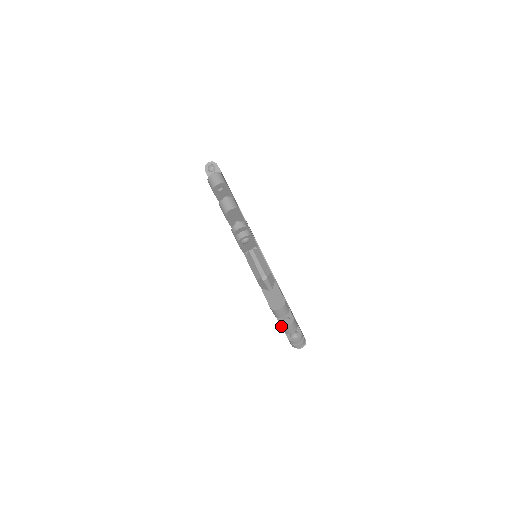
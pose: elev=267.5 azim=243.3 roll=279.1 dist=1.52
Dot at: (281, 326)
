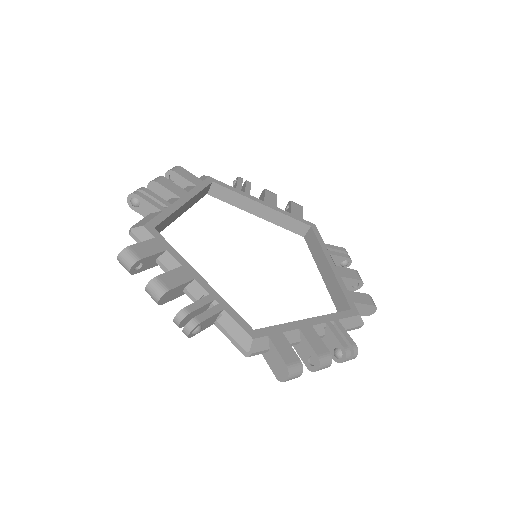
Dot at: (310, 370)
